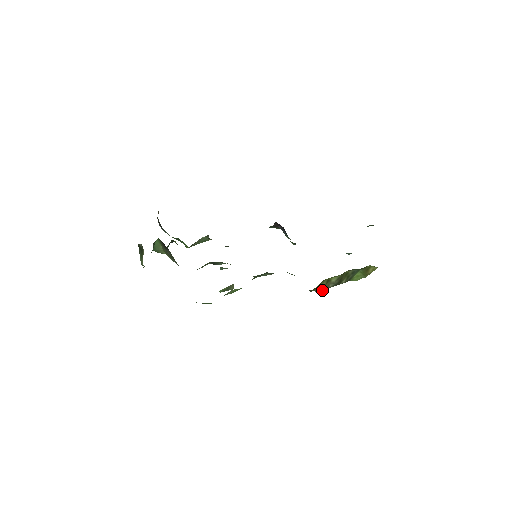
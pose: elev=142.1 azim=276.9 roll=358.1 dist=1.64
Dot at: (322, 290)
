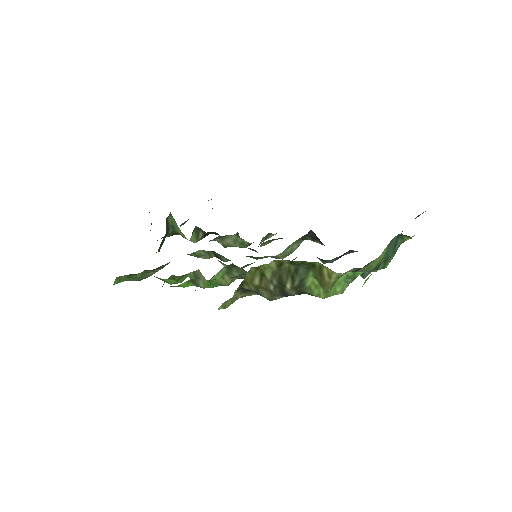
Dot at: (270, 296)
